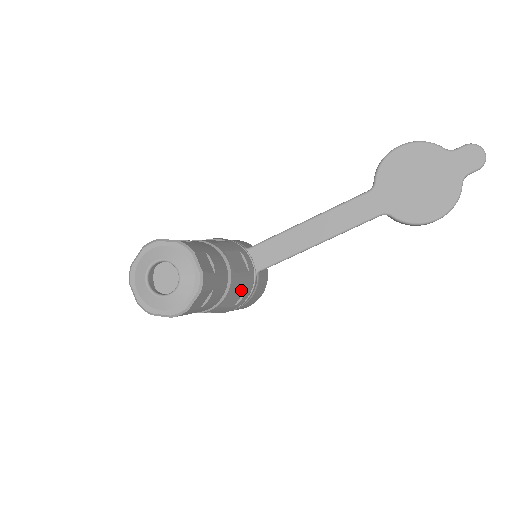
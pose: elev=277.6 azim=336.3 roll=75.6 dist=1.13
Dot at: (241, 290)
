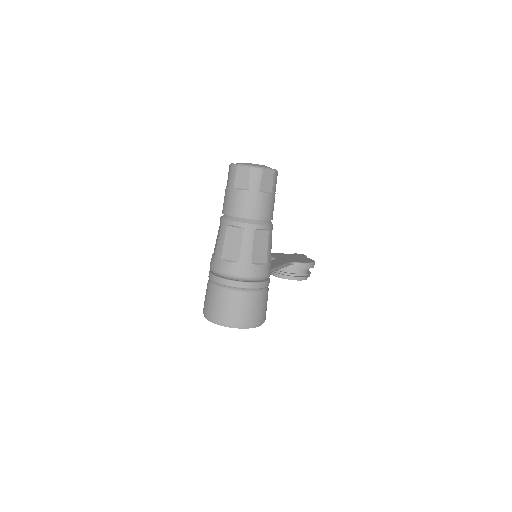
Dot at: occluded
